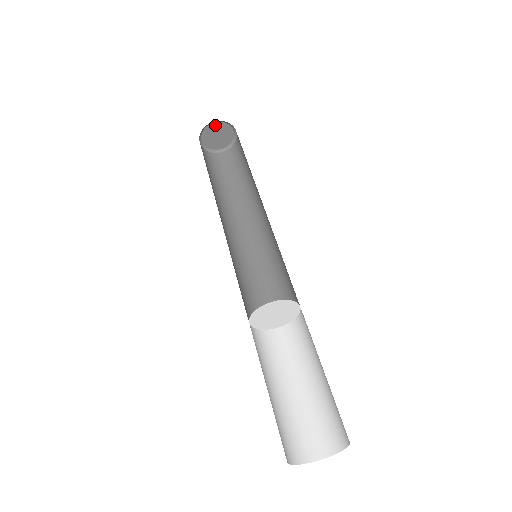
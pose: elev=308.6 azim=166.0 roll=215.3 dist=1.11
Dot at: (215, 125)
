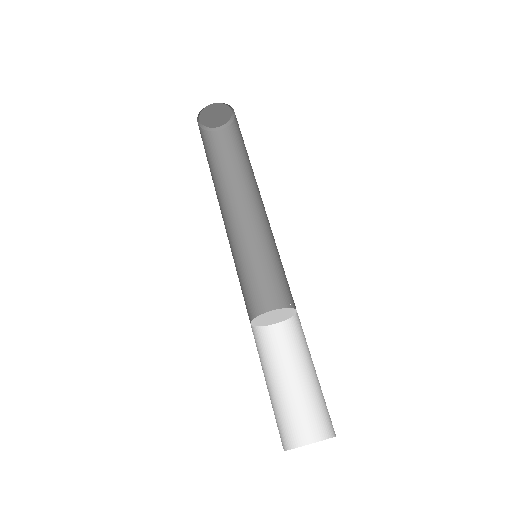
Dot at: (218, 105)
